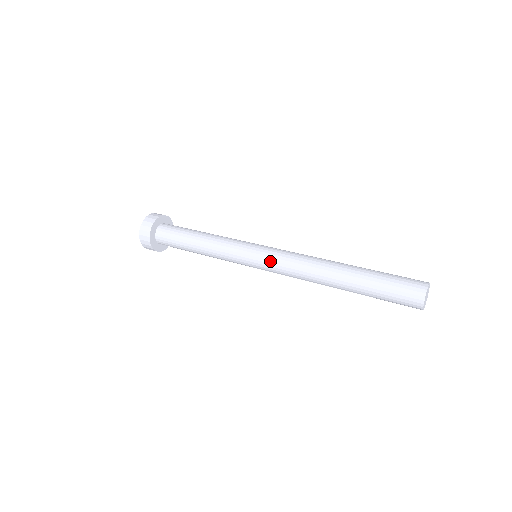
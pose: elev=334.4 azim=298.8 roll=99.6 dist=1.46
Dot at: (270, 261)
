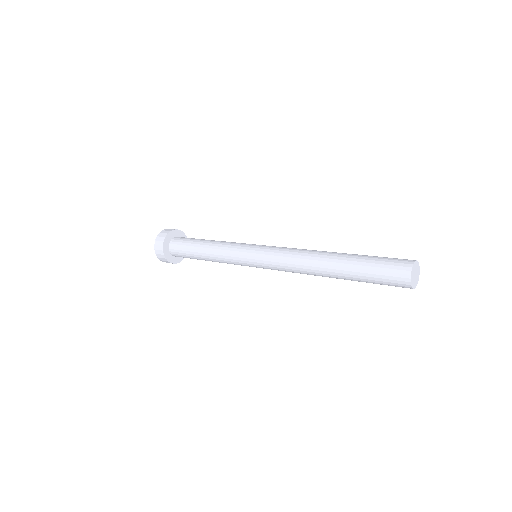
Dot at: (267, 255)
